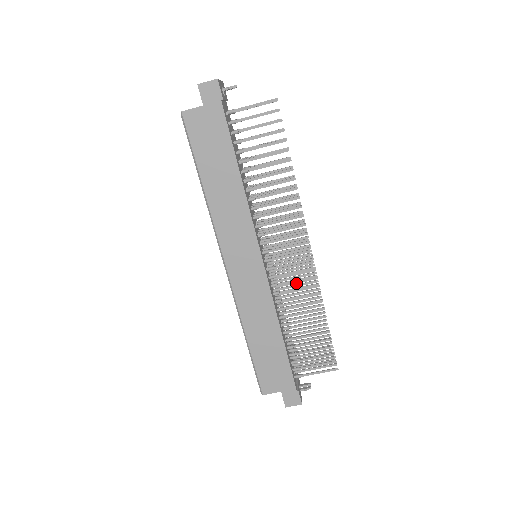
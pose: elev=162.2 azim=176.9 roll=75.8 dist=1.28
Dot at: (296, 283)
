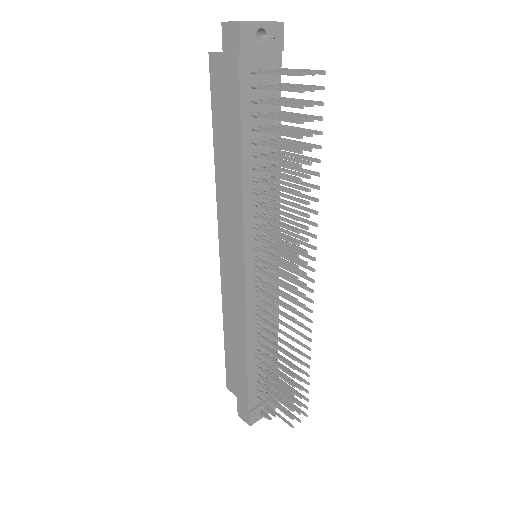
Dot at: (291, 311)
